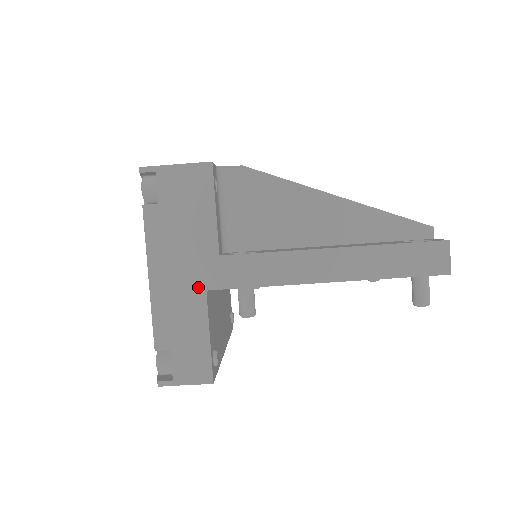
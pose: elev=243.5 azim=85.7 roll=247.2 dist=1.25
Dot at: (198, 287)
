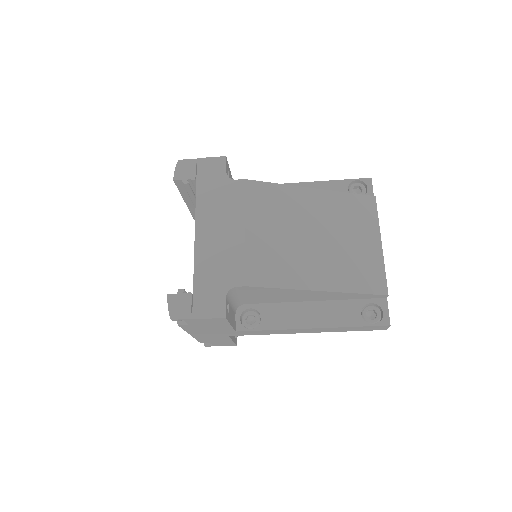
Dot at: (223, 336)
